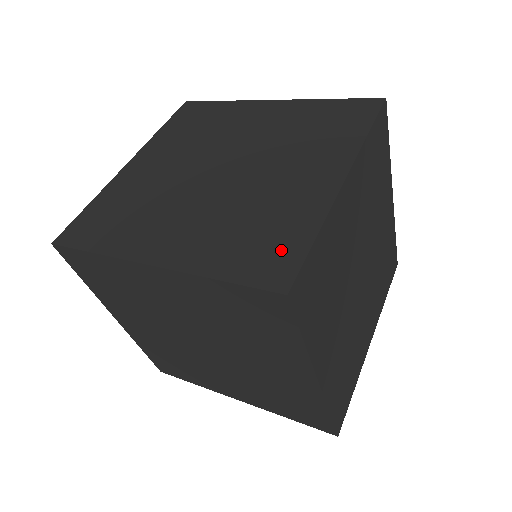
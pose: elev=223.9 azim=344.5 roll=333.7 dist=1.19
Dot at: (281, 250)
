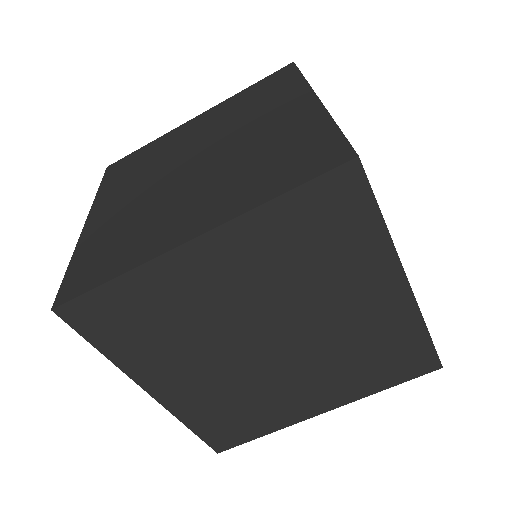
Dot at: (97, 271)
